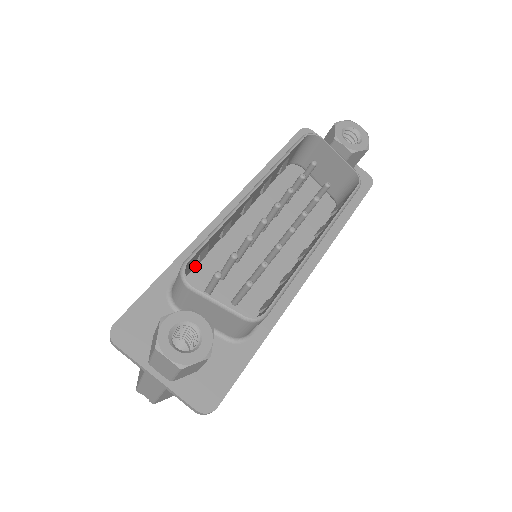
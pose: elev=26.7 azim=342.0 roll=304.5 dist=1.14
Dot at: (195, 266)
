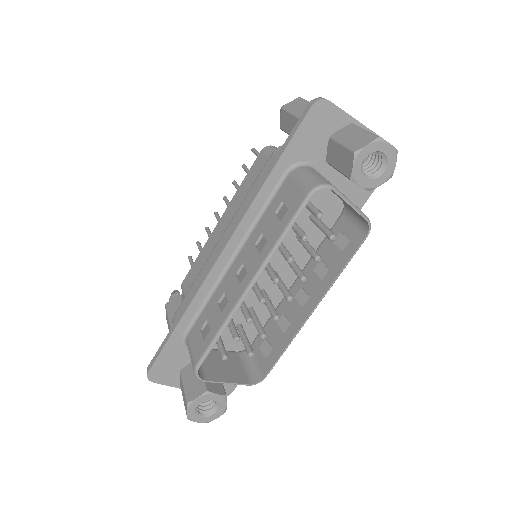
Dot at: (201, 310)
